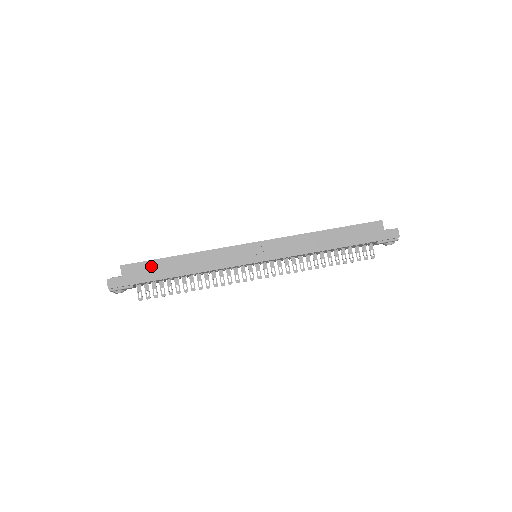
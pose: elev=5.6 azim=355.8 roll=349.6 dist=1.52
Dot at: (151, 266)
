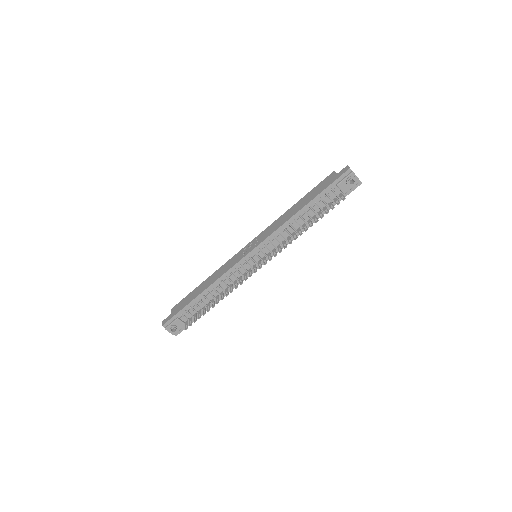
Dot at: (187, 298)
